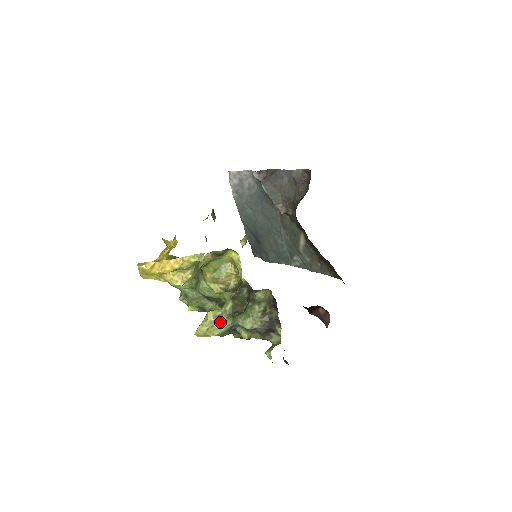
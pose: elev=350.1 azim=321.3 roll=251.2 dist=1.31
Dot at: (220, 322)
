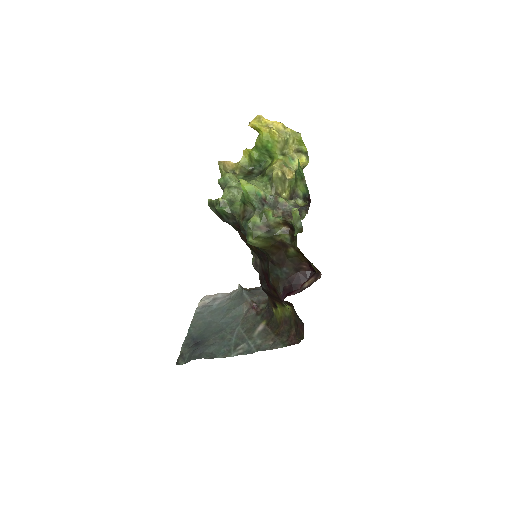
Dot at: occluded
